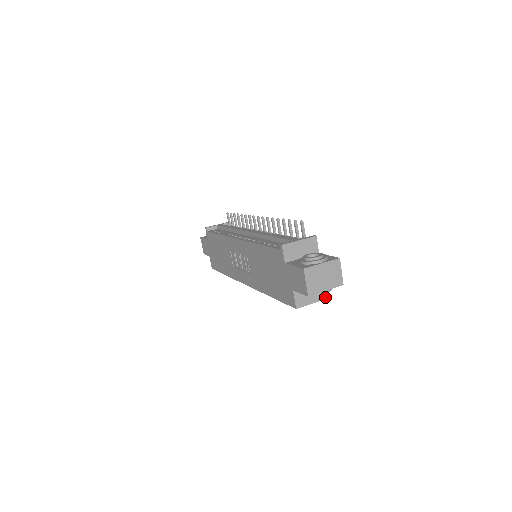
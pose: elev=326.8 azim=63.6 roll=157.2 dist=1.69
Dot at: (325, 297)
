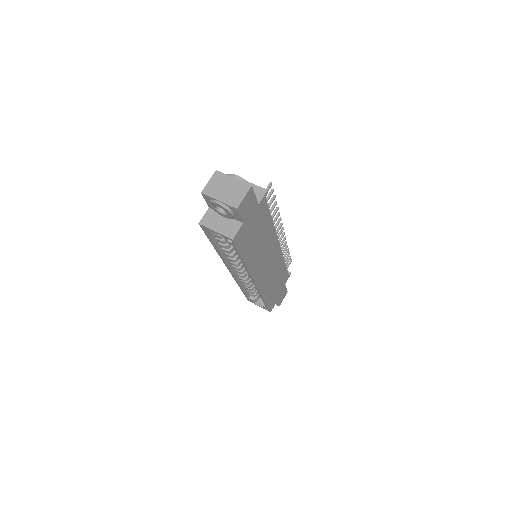
Dot at: (229, 236)
